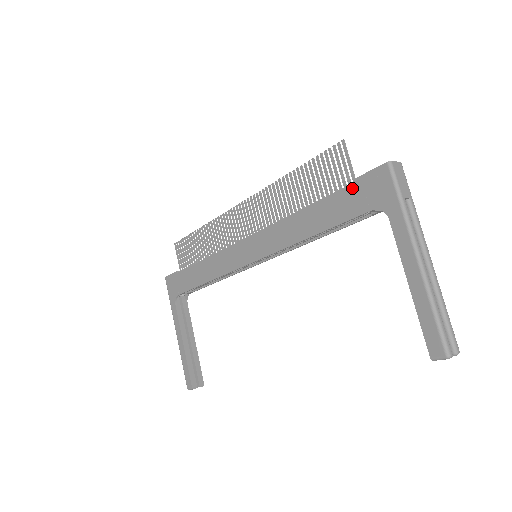
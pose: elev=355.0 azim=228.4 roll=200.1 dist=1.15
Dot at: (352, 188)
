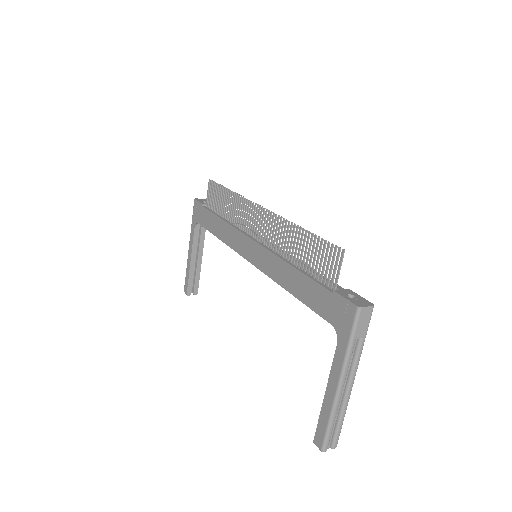
Dot at: (328, 295)
